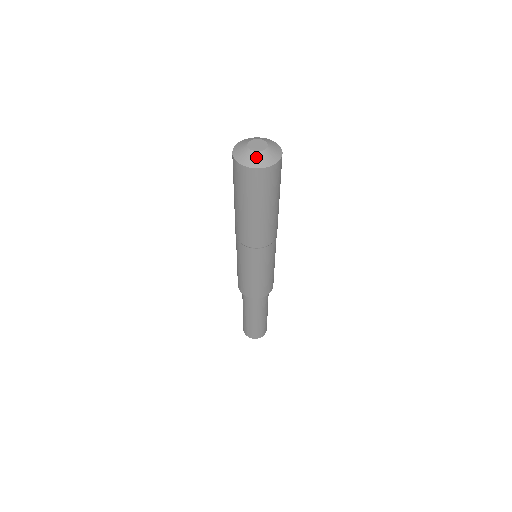
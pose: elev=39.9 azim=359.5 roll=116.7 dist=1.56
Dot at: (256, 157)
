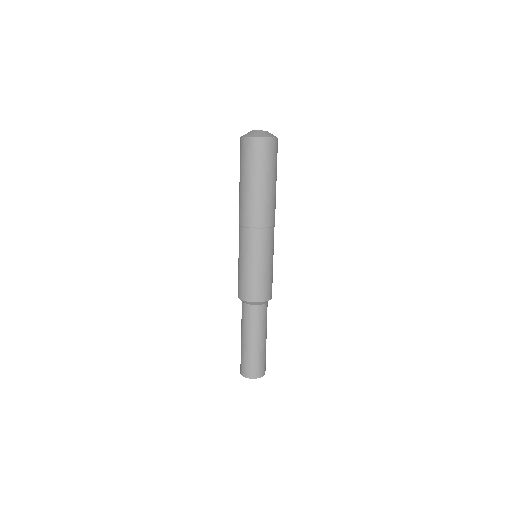
Dot at: (249, 132)
